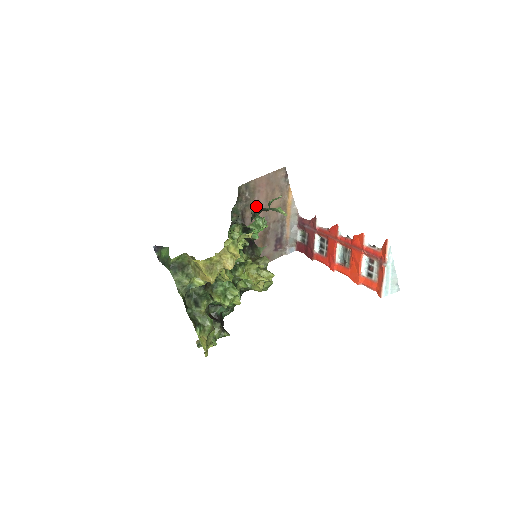
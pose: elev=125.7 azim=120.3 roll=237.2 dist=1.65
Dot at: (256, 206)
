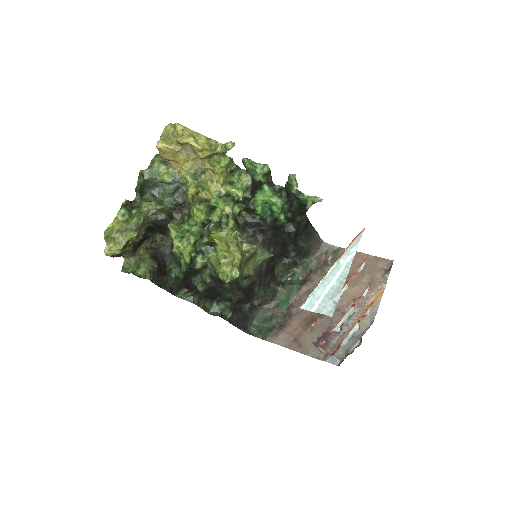
Dot at: occluded
